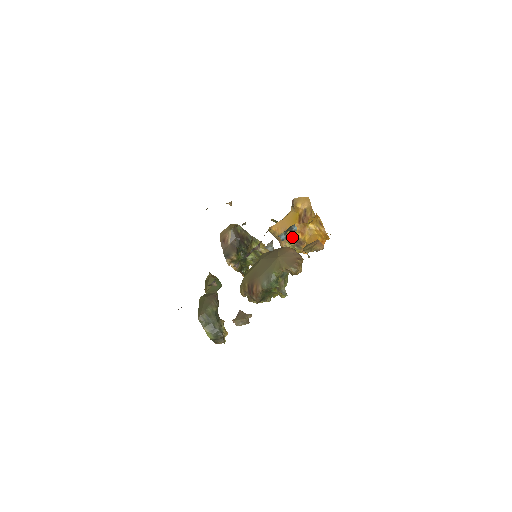
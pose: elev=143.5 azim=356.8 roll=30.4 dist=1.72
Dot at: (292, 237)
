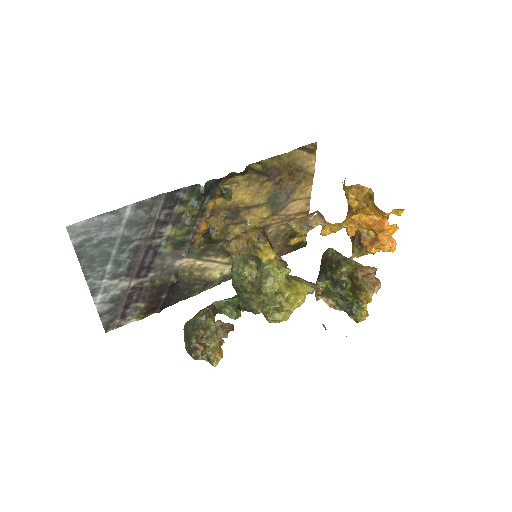
Dot at: (322, 227)
